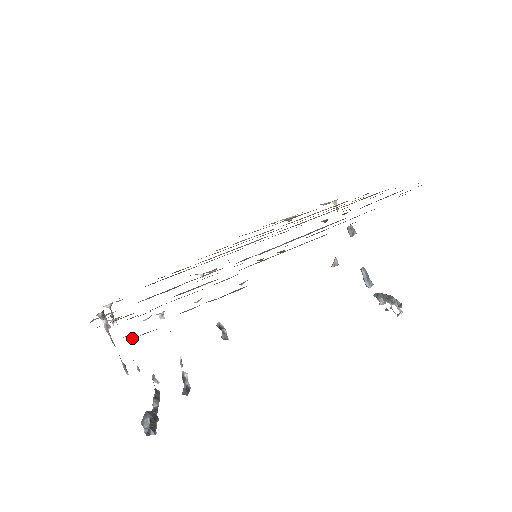
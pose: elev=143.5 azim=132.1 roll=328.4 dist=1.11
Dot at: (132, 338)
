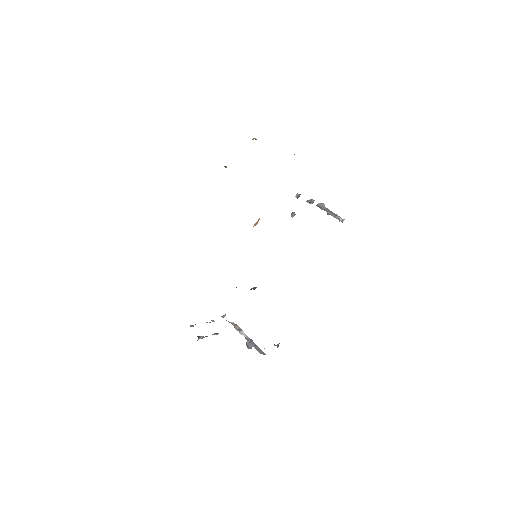
Dot at: occluded
